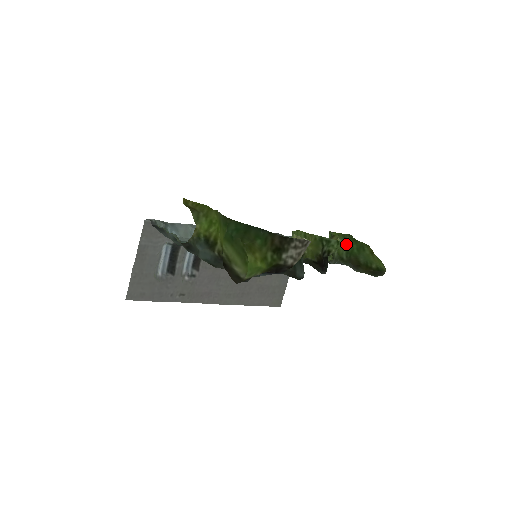
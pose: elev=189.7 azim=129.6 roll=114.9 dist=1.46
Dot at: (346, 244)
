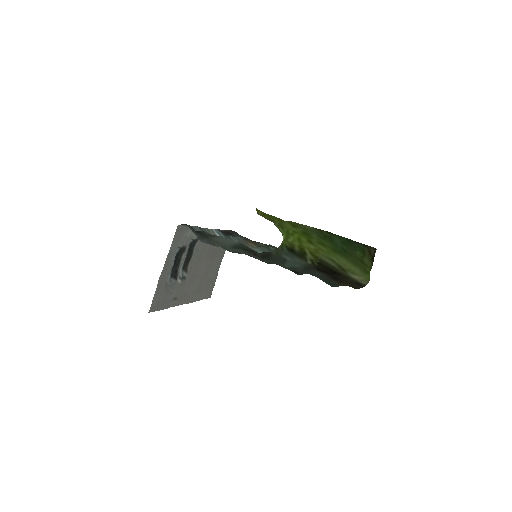
Dot at: occluded
